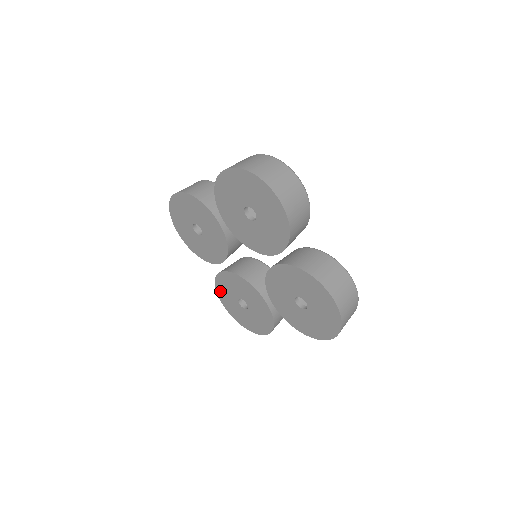
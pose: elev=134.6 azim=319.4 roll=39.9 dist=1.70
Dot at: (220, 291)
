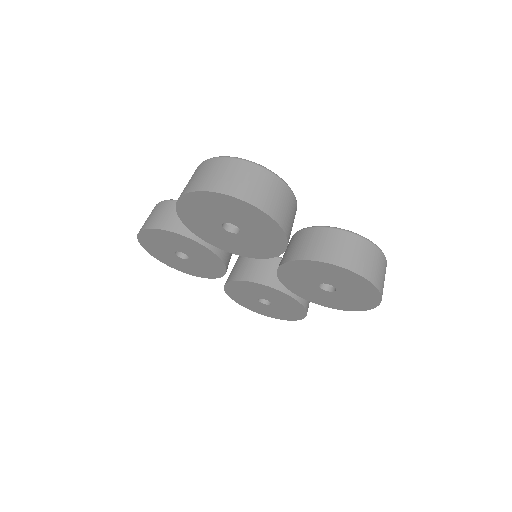
Dot at: (235, 297)
